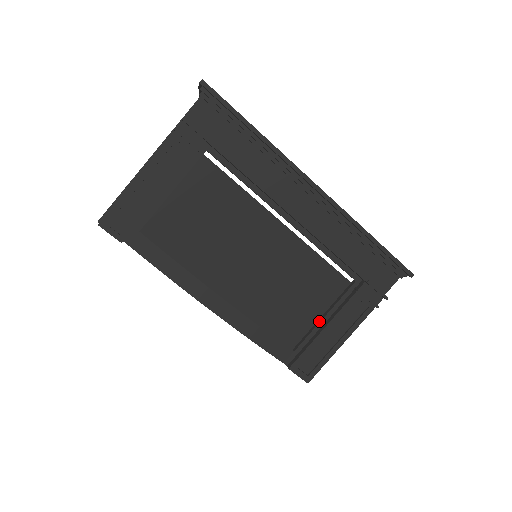
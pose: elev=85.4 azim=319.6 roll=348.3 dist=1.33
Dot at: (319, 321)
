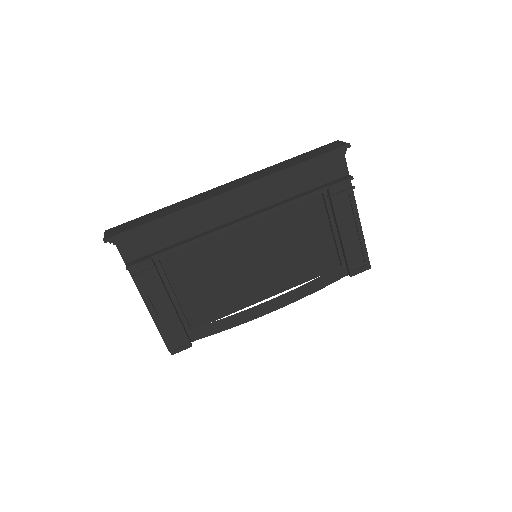
Dot at: (333, 236)
